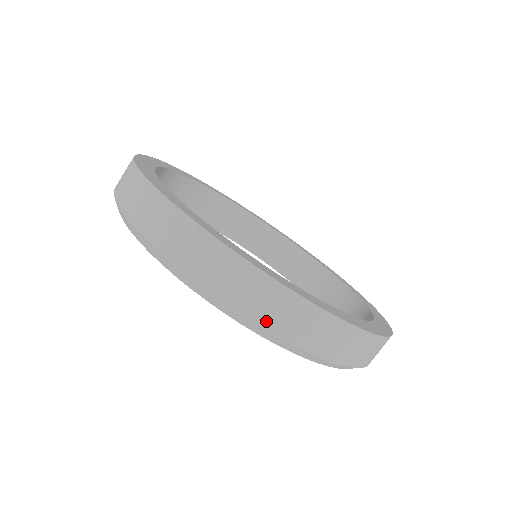
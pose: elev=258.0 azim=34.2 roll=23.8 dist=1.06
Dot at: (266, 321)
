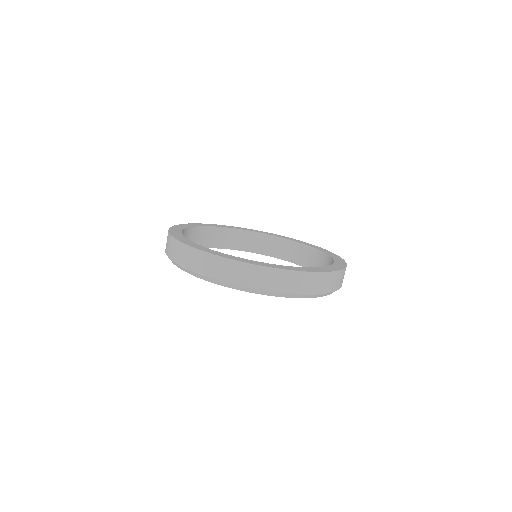
Dot at: (185, 264)
